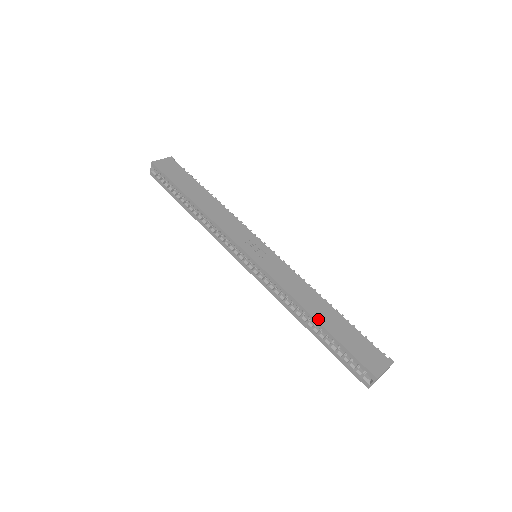
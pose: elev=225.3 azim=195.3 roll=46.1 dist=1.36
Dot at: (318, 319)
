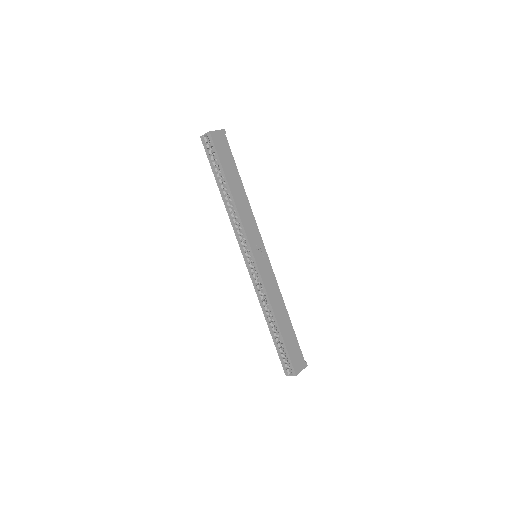
Dot at: (280, 325)
